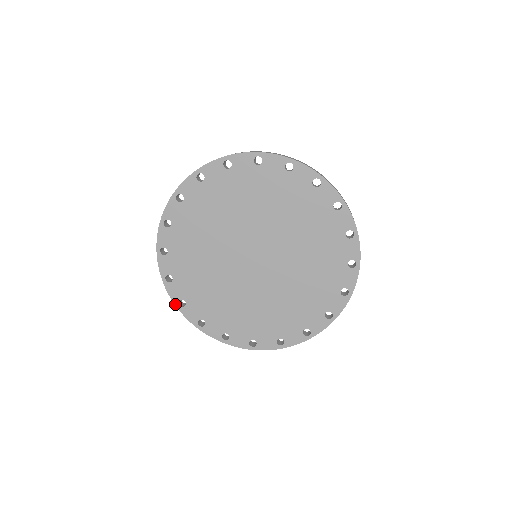
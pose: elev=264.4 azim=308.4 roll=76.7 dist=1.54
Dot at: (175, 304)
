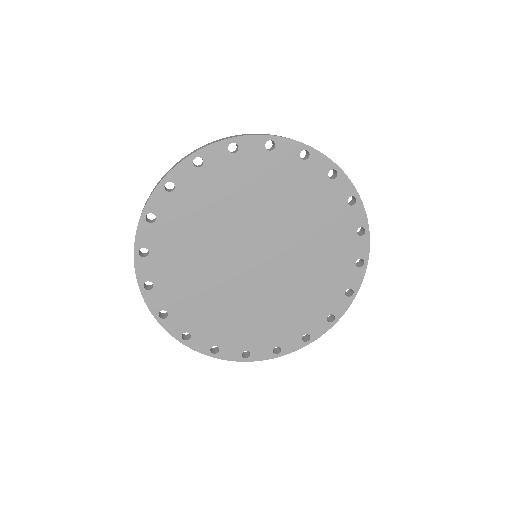
Dot at: (154, 316)
